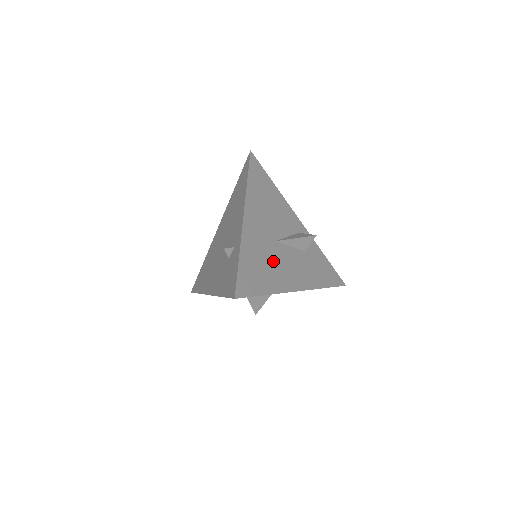
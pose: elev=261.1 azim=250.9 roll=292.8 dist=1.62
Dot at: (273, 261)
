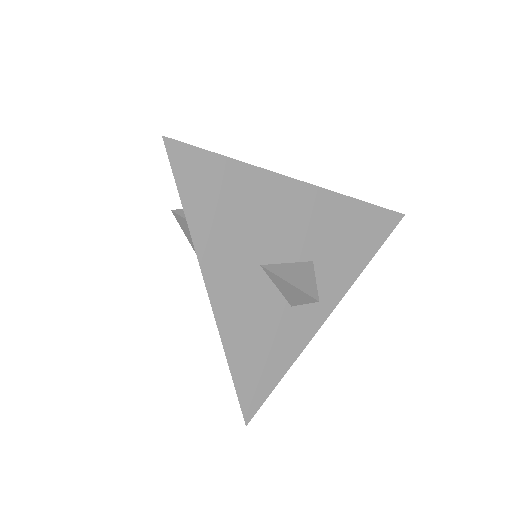
Dot at: occluded
